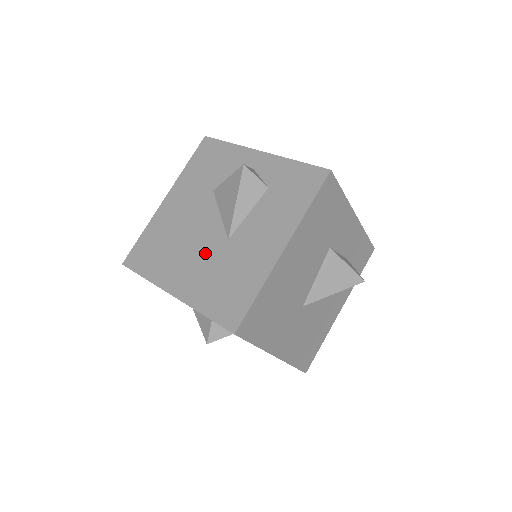
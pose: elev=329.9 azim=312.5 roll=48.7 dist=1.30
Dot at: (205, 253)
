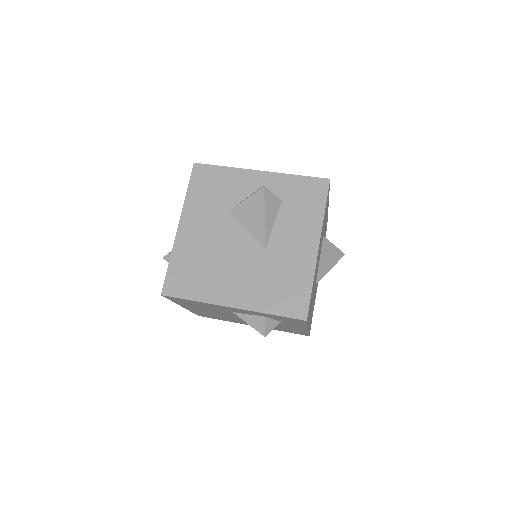
Dot at: (248, 265)
